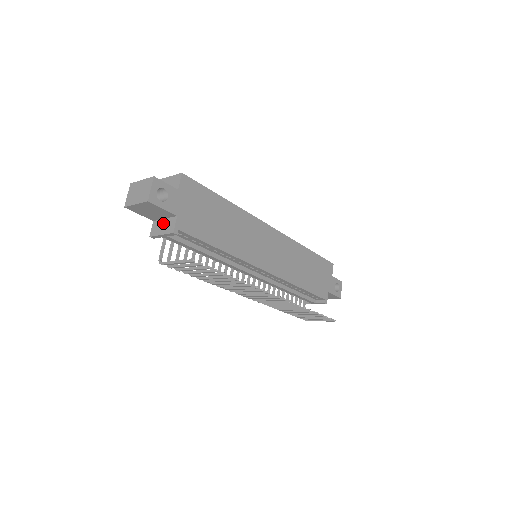
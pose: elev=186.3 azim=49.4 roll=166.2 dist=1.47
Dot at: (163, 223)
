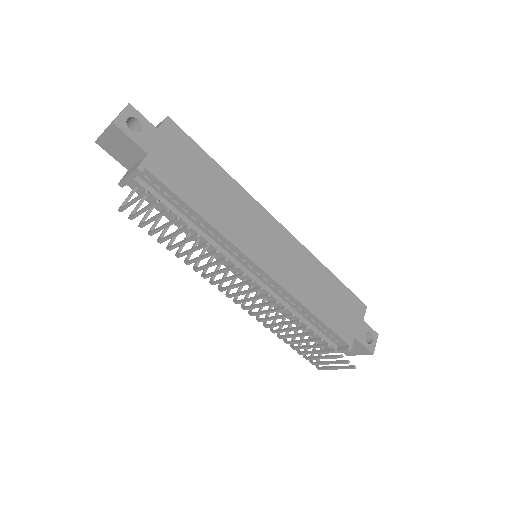
Dot at: (134, 166)
